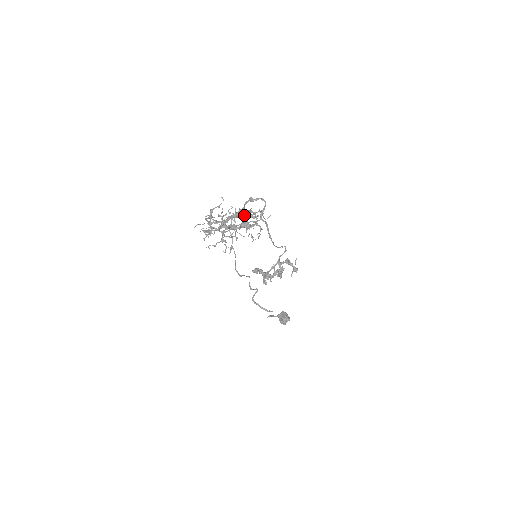
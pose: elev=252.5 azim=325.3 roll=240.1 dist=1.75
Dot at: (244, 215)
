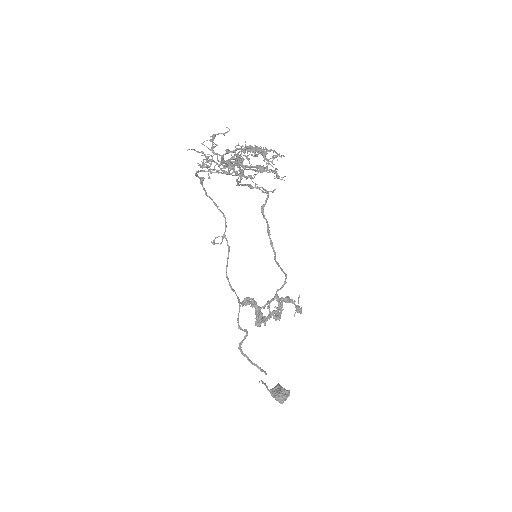
Dot at: (252, 169)
